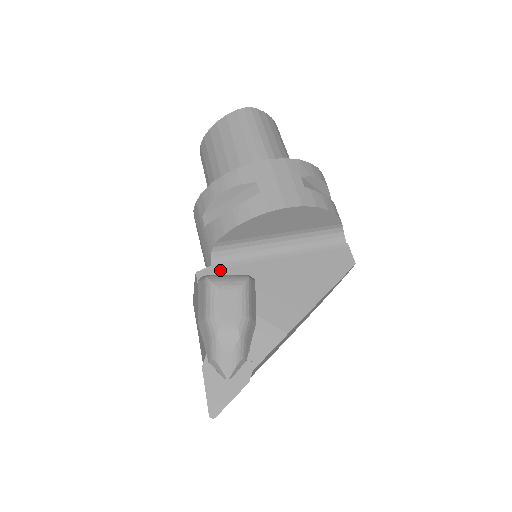
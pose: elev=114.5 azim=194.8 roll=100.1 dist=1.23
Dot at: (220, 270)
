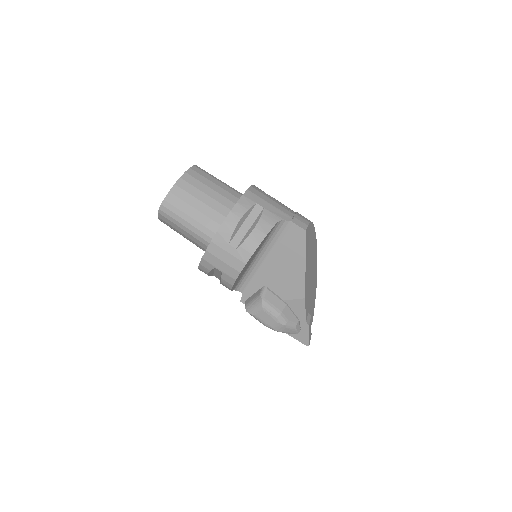
Dot at: (248, 292)
